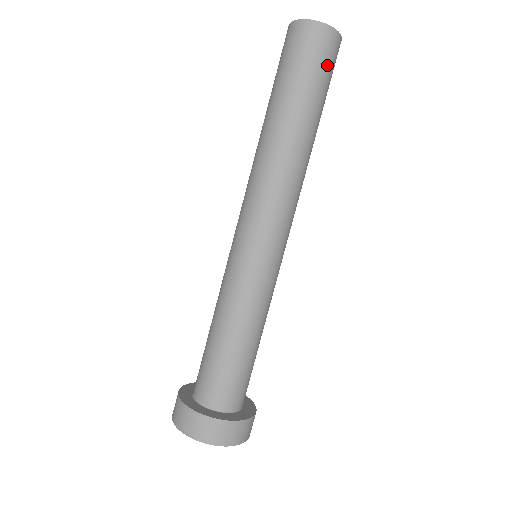
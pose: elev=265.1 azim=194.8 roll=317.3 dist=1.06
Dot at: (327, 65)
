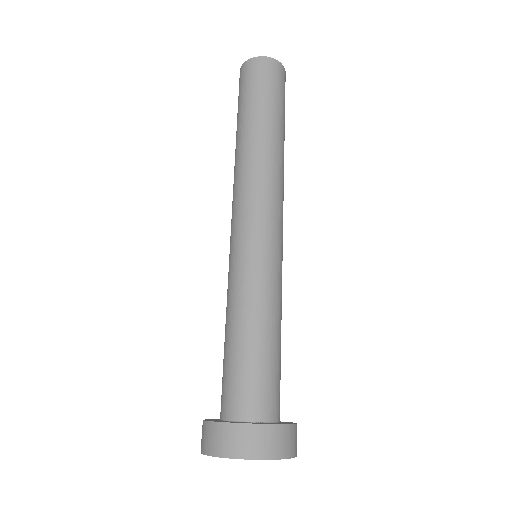
Dot at: (284, 92)
